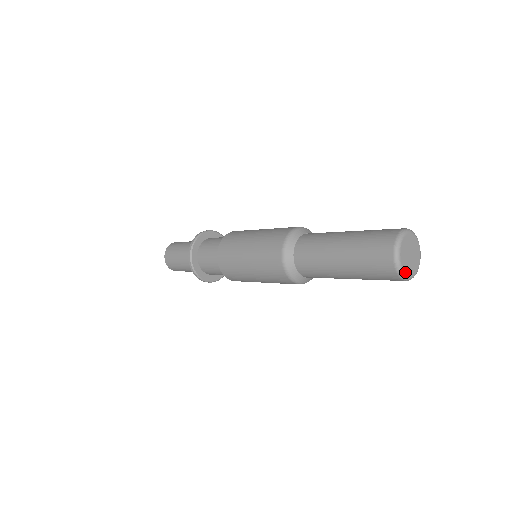
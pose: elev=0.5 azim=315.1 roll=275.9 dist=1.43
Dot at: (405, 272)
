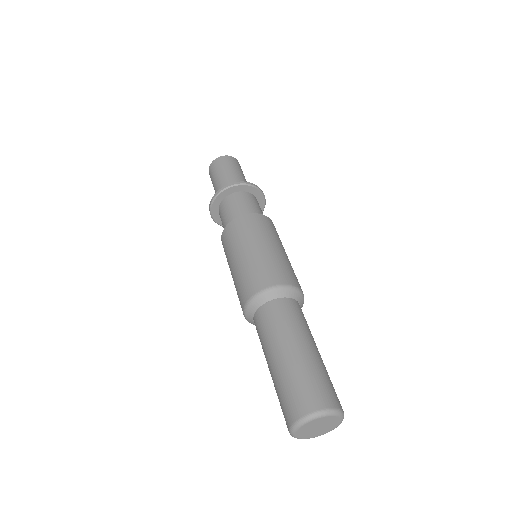
Dot at: (303, 438)
